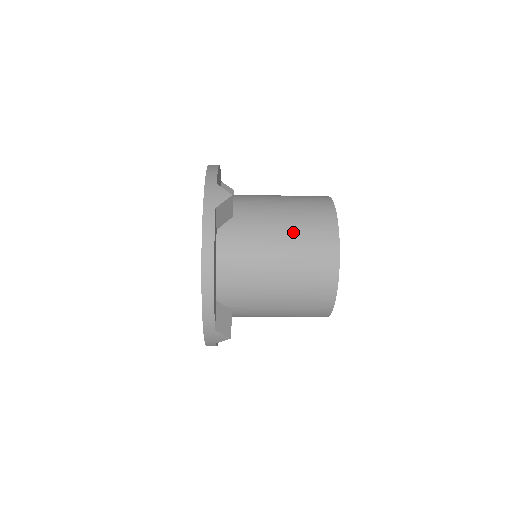
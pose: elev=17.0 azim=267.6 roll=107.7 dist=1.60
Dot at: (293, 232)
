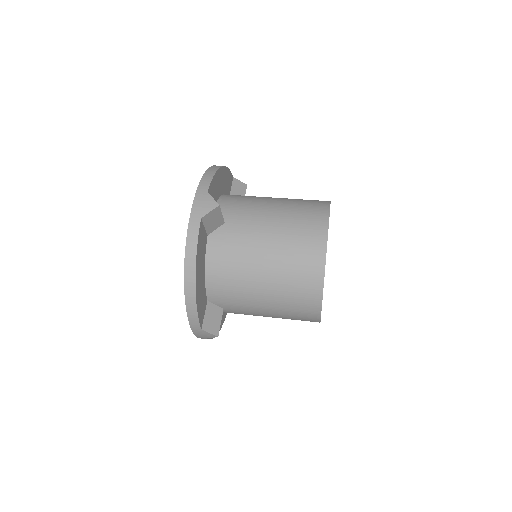
Dot at: (281, 242)
